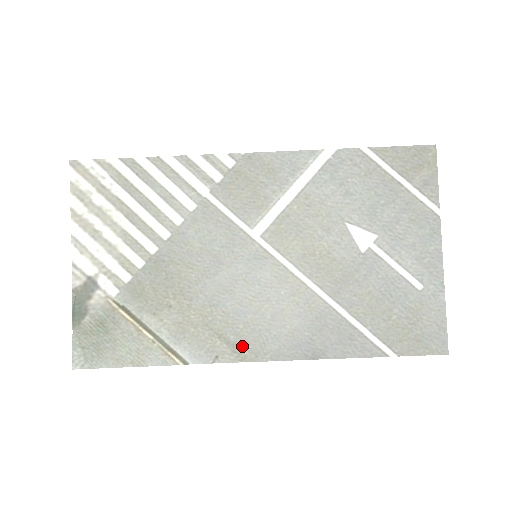
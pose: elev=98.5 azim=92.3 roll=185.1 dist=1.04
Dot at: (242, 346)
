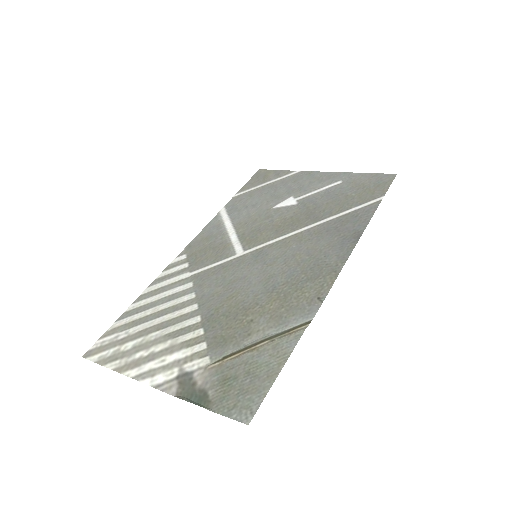
Dot at: (320, 279)
